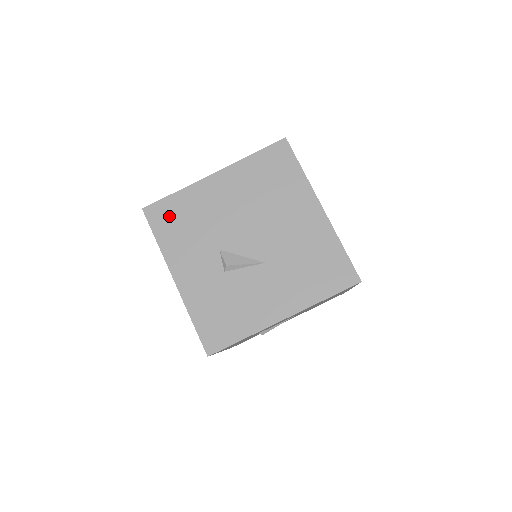
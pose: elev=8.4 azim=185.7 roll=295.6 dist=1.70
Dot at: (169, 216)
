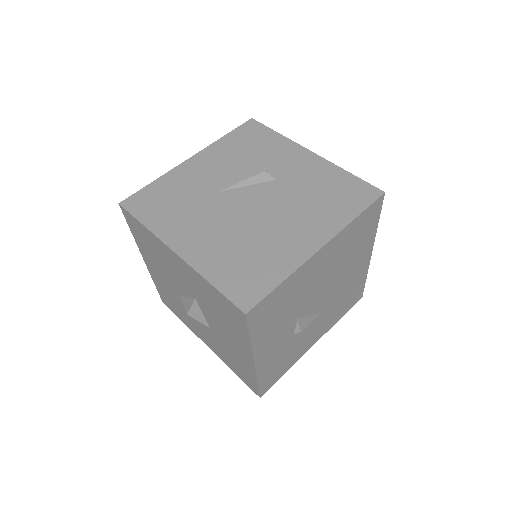
Dot at: (269, 309)
